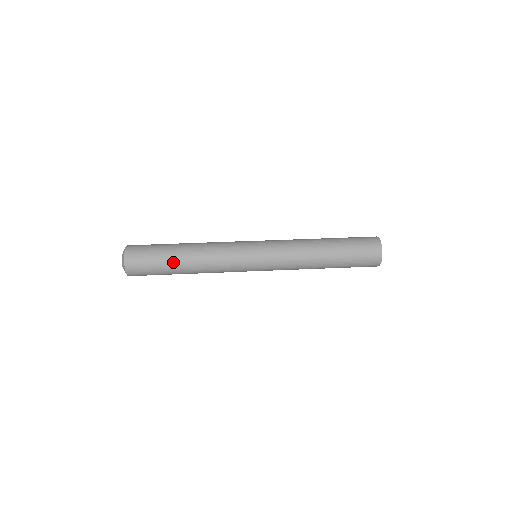
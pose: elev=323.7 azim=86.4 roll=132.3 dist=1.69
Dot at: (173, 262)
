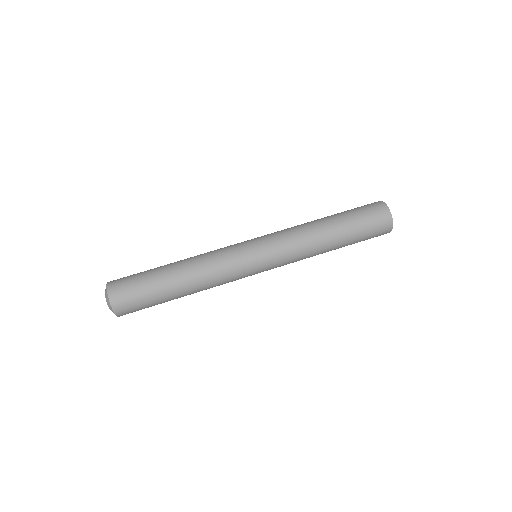
Dot at: (170, 298)
